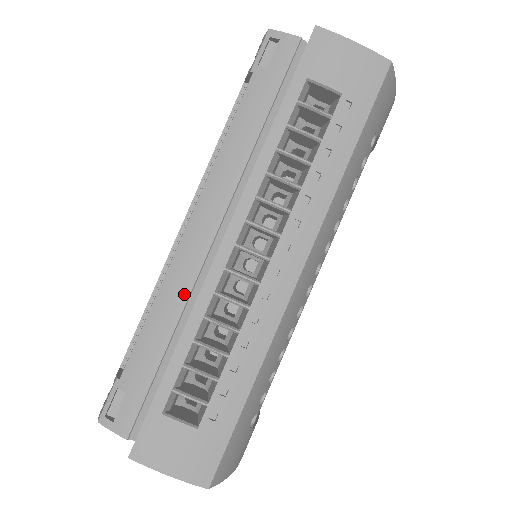
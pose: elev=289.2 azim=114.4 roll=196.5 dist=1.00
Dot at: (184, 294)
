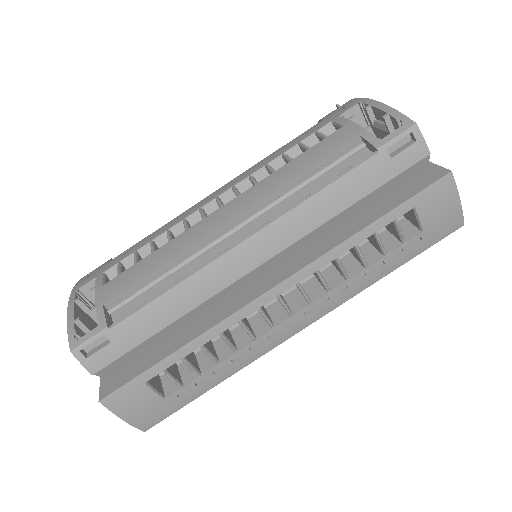
Dot at: (206, 295)
